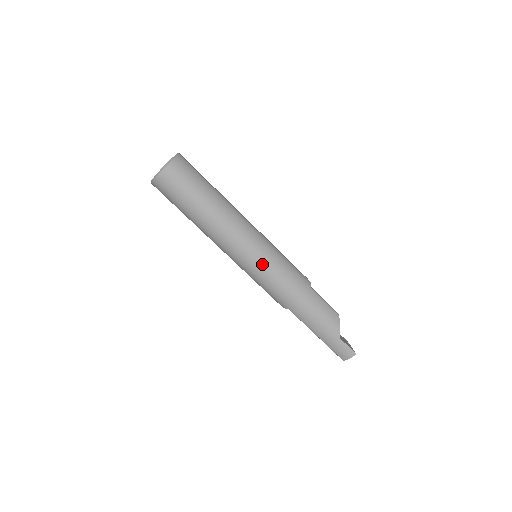
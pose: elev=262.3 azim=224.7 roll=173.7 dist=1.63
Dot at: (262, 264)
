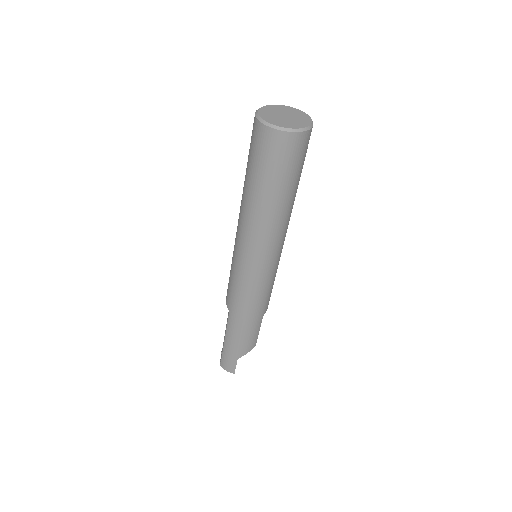
Dot at: (254, 276)
